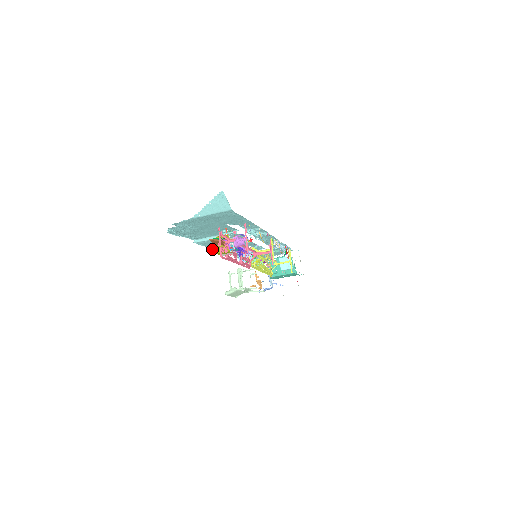
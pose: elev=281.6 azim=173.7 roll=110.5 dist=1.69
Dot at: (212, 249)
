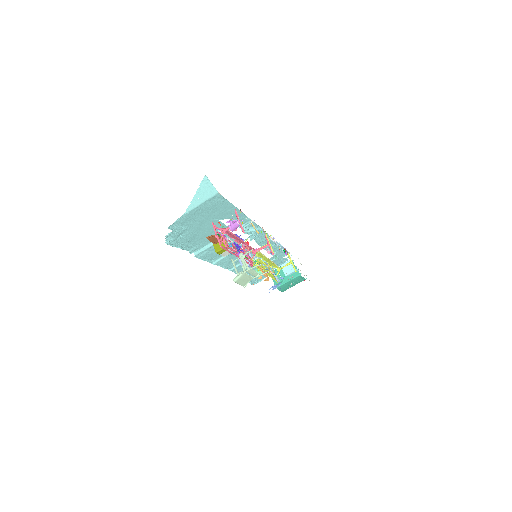
Dot at: (213, 264)
